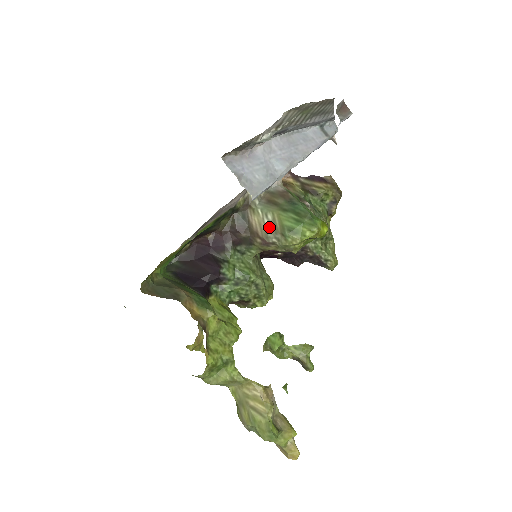
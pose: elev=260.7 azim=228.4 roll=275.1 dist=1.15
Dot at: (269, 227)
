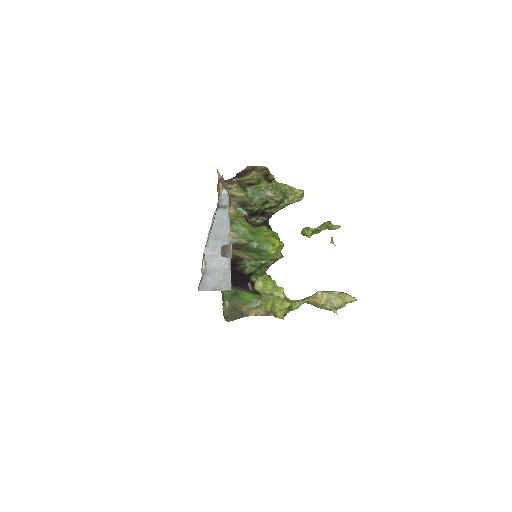
Dot at: (248, 257)
